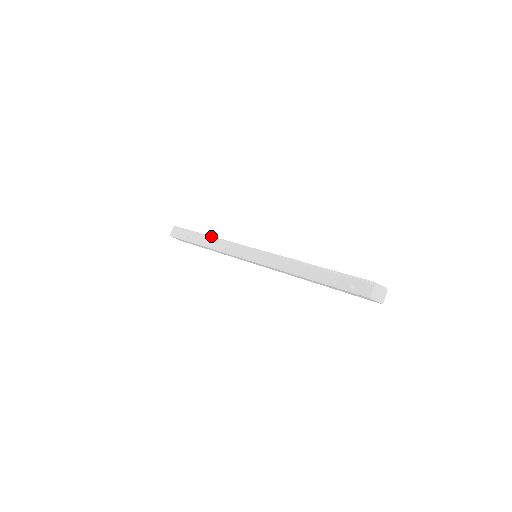
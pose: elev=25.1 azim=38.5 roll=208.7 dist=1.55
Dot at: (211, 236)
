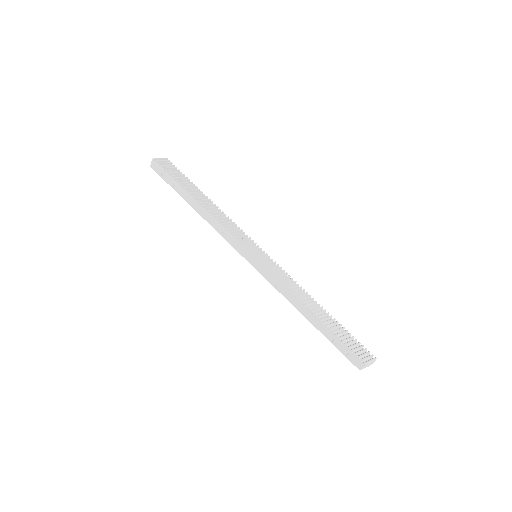
Dot at: (203, 206)
